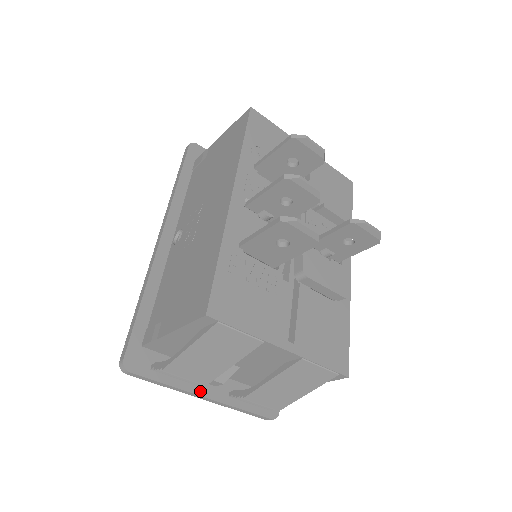
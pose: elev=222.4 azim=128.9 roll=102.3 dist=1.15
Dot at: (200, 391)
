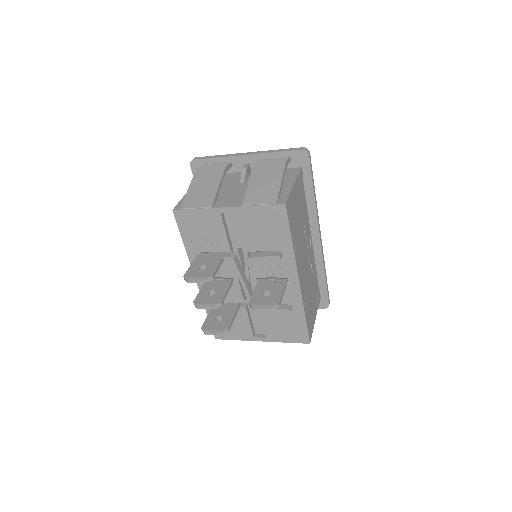
Dot at: occluded
